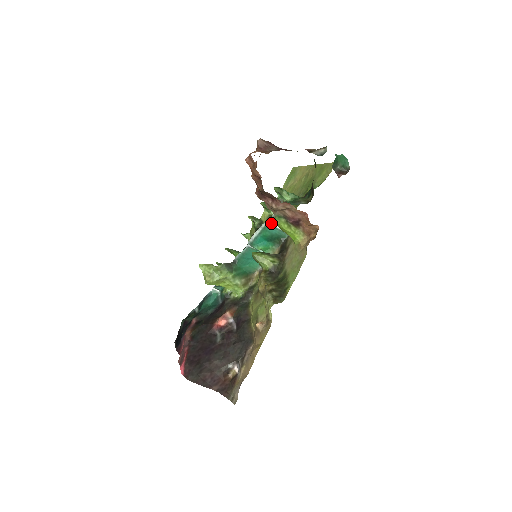
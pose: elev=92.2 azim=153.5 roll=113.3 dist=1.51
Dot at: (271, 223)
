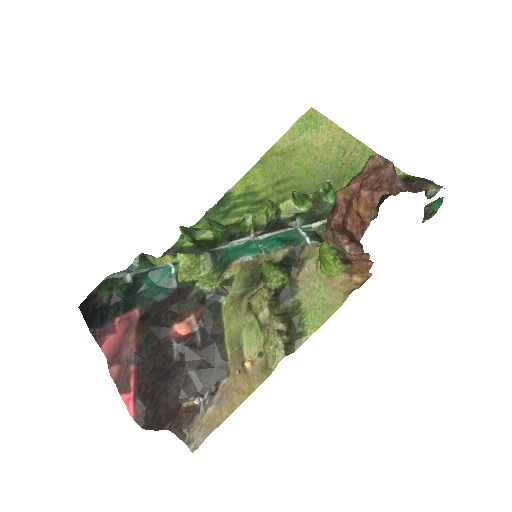
Dot at: (300, 228)
